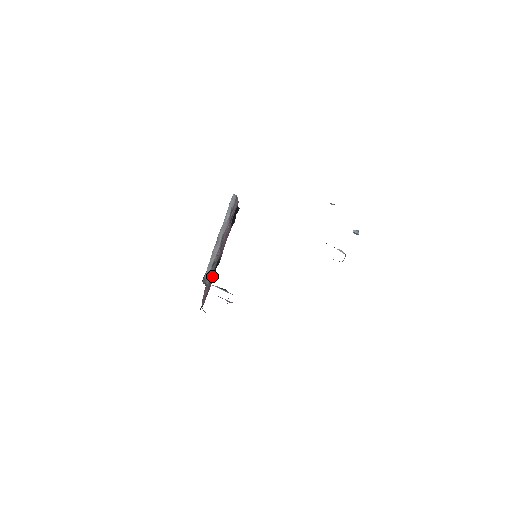
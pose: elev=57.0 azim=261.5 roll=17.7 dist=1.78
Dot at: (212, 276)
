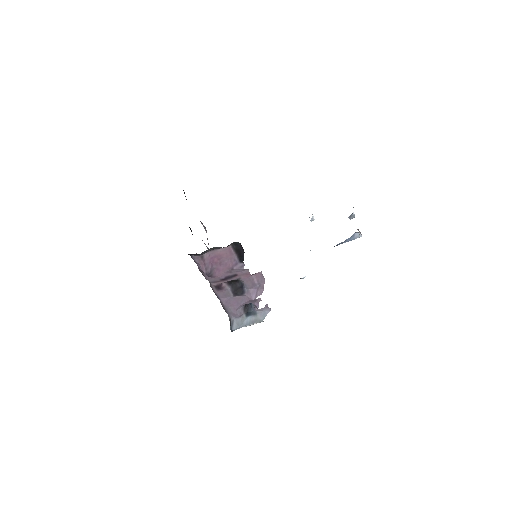
Dot at: occluded
